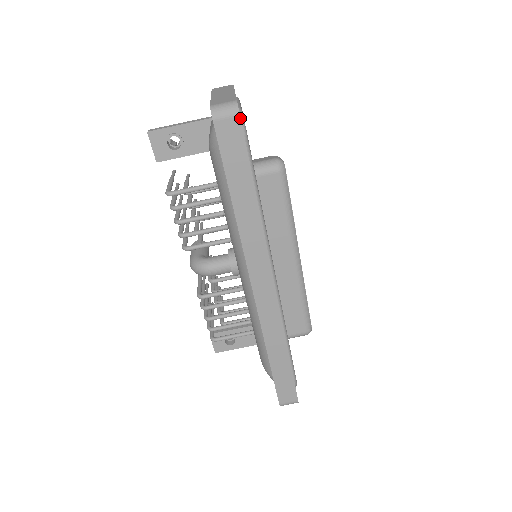
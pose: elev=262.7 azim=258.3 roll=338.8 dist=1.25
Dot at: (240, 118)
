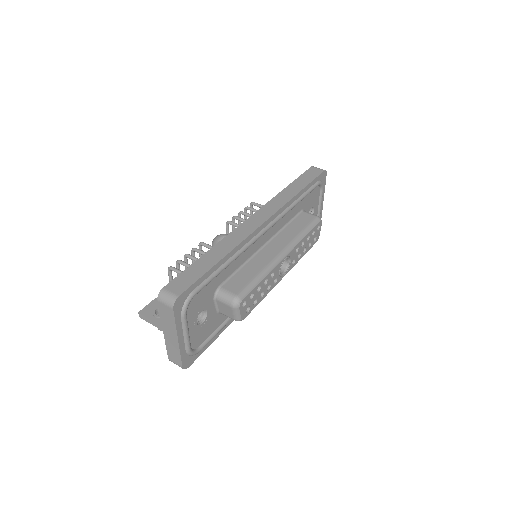
Dot at: (323, 171)
